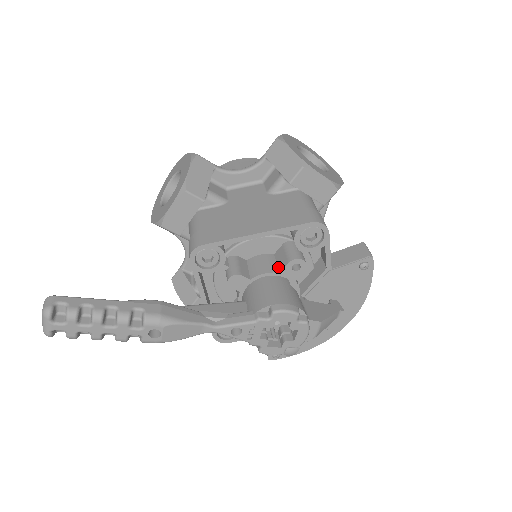
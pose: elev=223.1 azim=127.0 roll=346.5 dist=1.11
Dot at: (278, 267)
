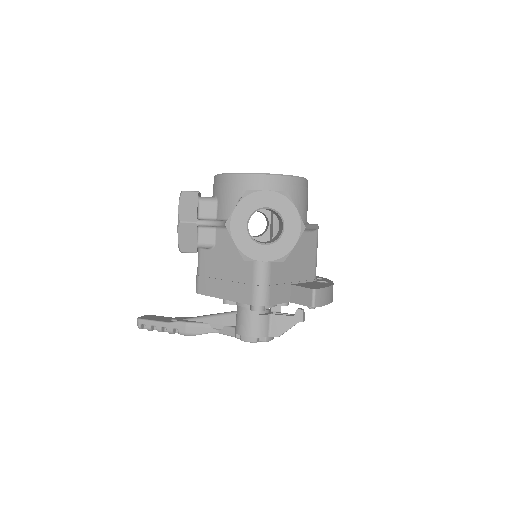
Dot at: occluded
